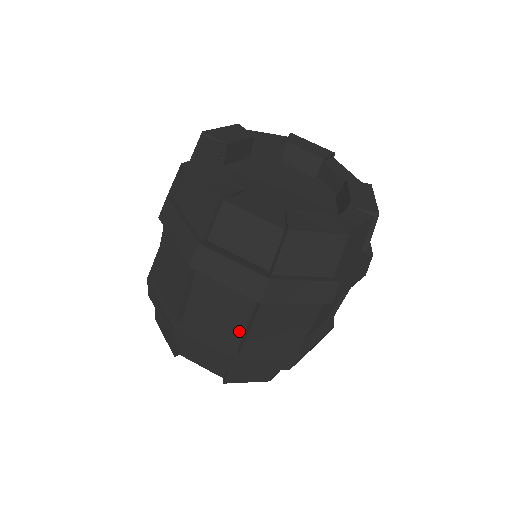
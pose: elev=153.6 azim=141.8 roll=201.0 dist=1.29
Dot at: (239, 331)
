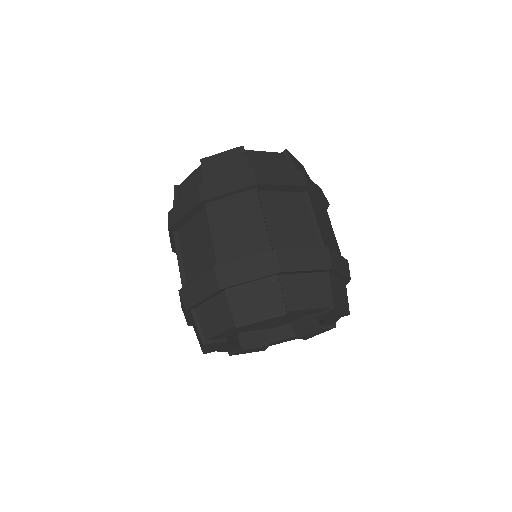
Dot at: (212, 250)
